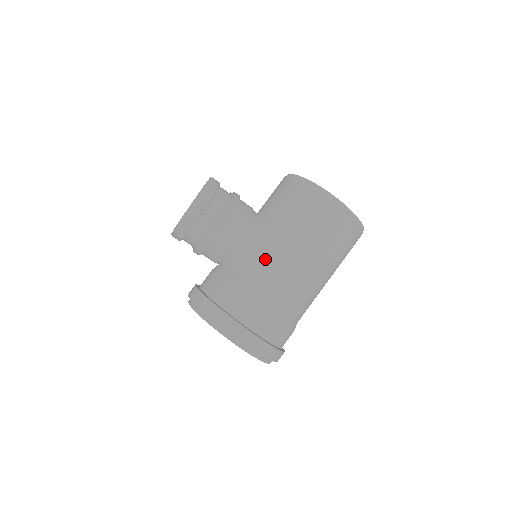
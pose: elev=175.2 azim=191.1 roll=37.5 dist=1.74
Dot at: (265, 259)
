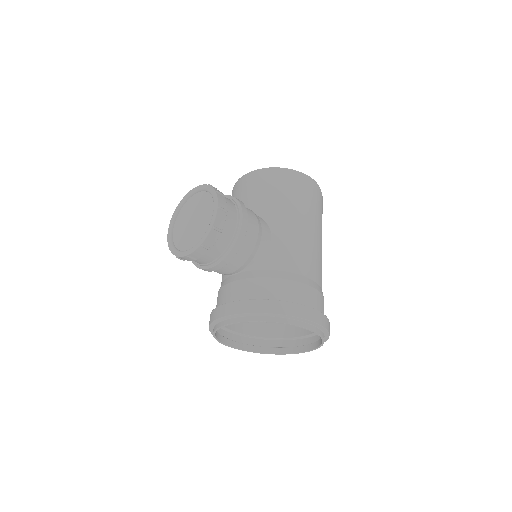
Dot at: (290, 243)
